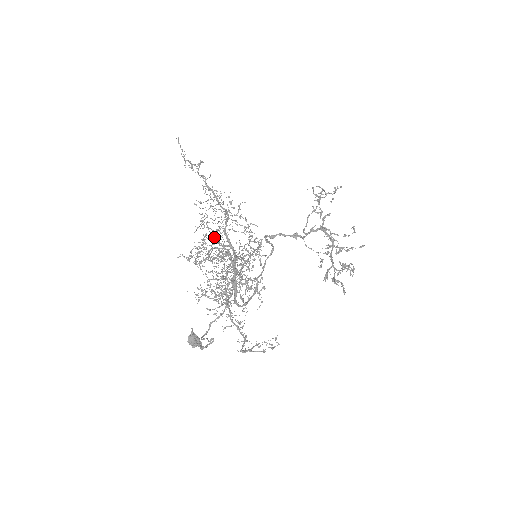
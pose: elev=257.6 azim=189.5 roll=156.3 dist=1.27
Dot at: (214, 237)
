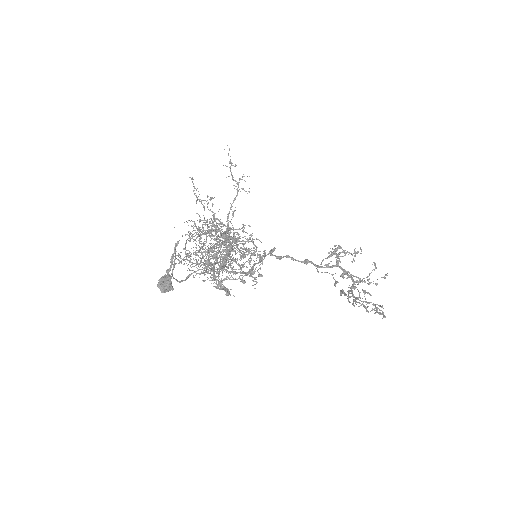
Dot at: occluded
